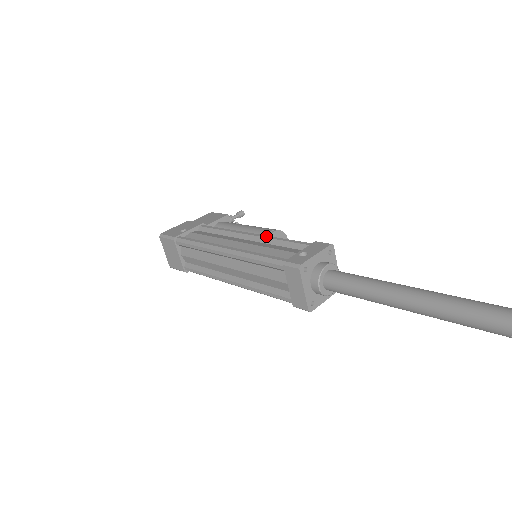
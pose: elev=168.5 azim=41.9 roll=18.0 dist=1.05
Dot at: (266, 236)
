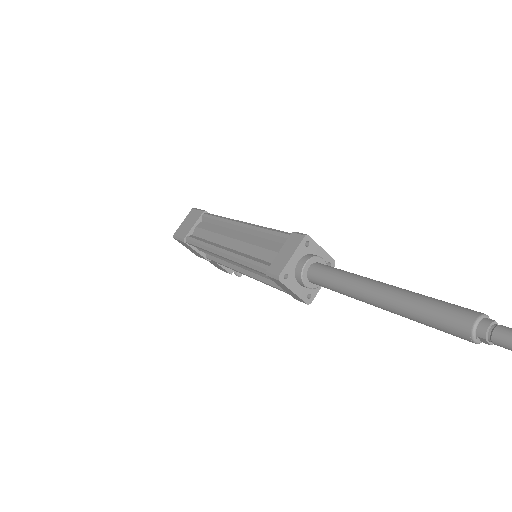
Dot at: occluded
